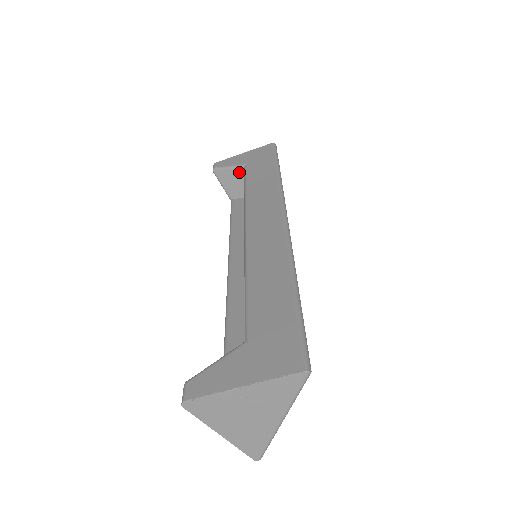
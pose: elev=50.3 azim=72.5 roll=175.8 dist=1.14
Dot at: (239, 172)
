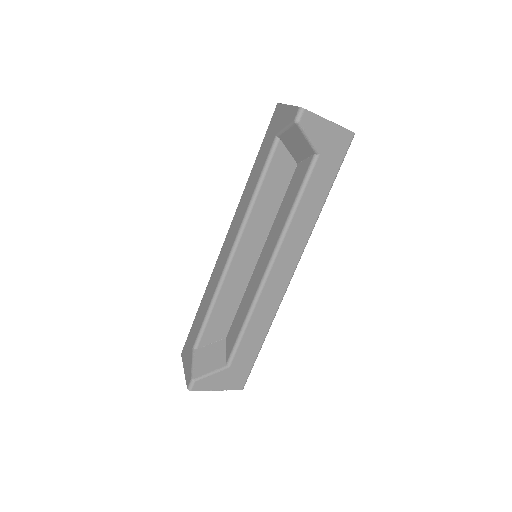
Dot at: (309, 149)
